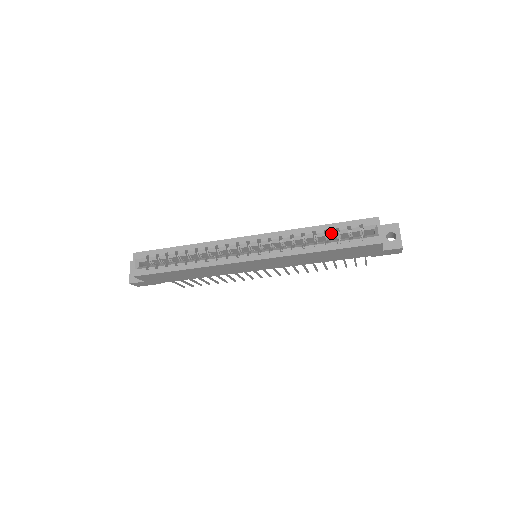
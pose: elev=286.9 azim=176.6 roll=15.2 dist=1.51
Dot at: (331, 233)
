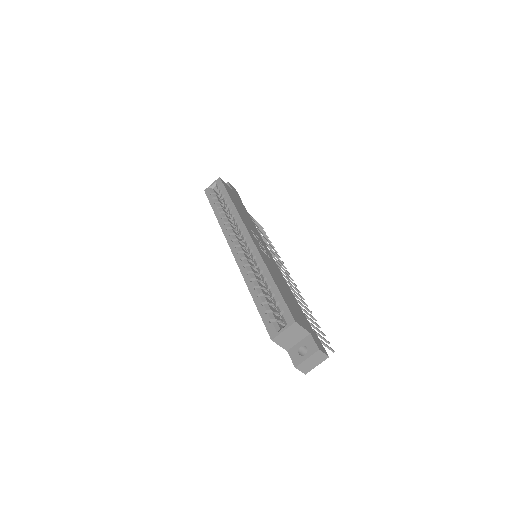
Dot at: (270, 292)
